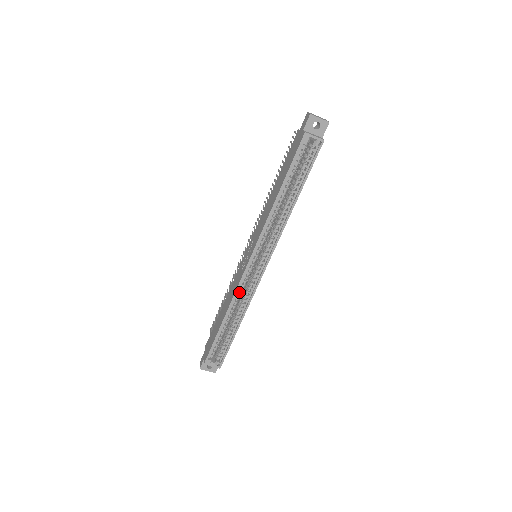
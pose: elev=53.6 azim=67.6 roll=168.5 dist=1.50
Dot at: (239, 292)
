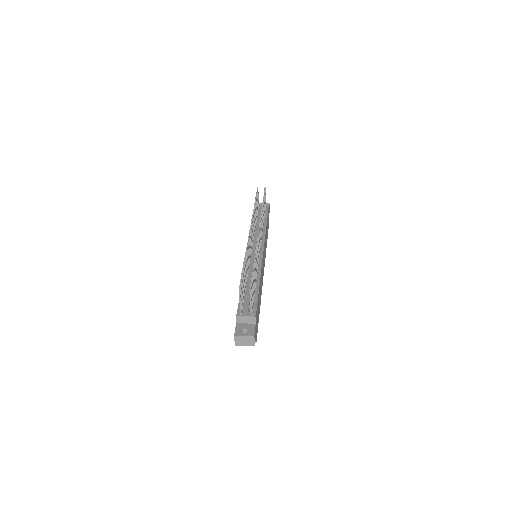
Dot at: occluded
